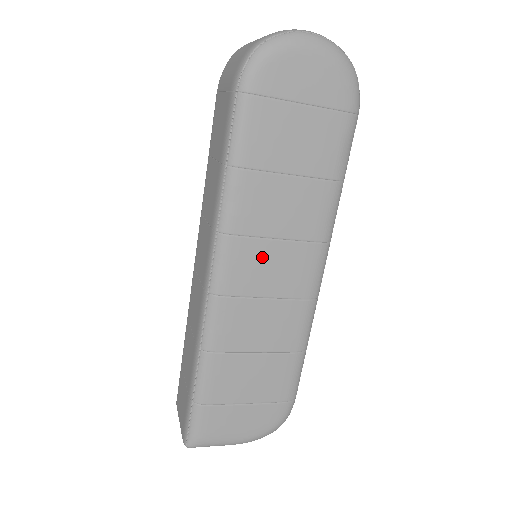
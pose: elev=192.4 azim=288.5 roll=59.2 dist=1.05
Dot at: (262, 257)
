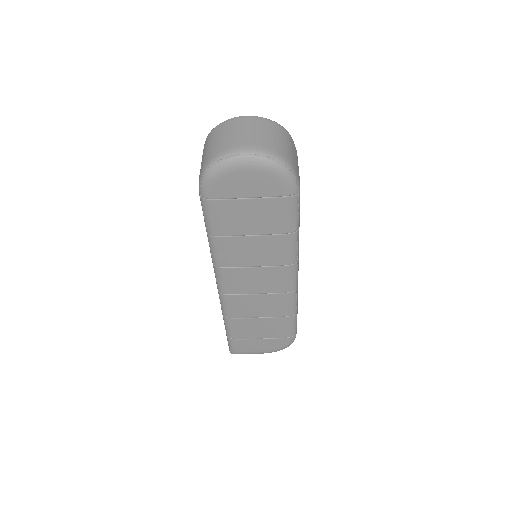
Dot at: (247, 276)
